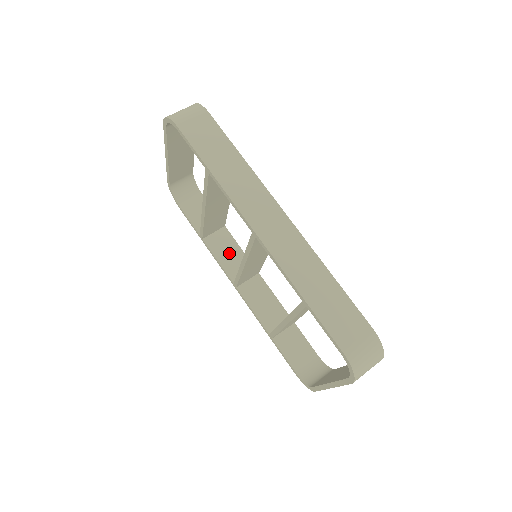
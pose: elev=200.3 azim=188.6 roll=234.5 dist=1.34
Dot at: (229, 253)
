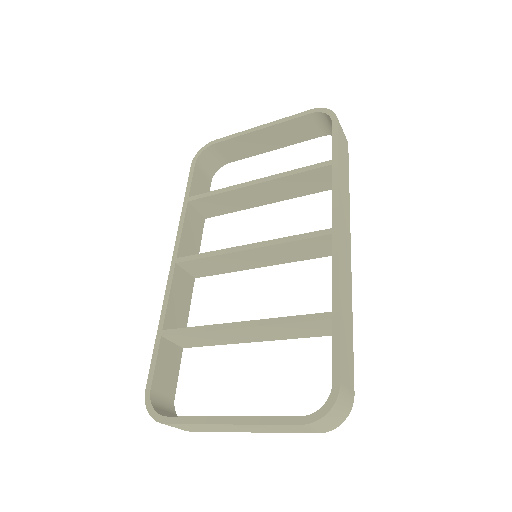
Dot at: (192, 236)
